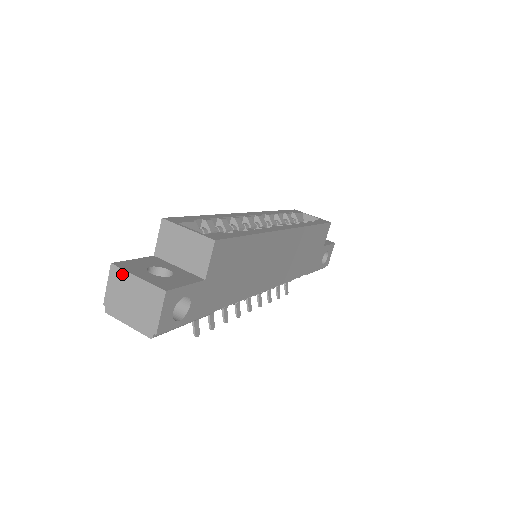
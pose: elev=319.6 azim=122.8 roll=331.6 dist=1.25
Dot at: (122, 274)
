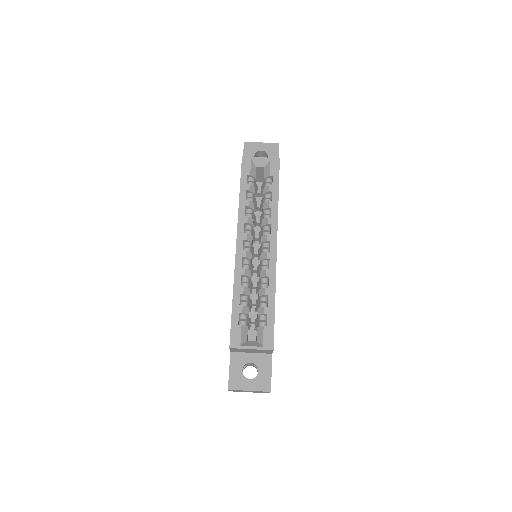
Dot at: occluded
